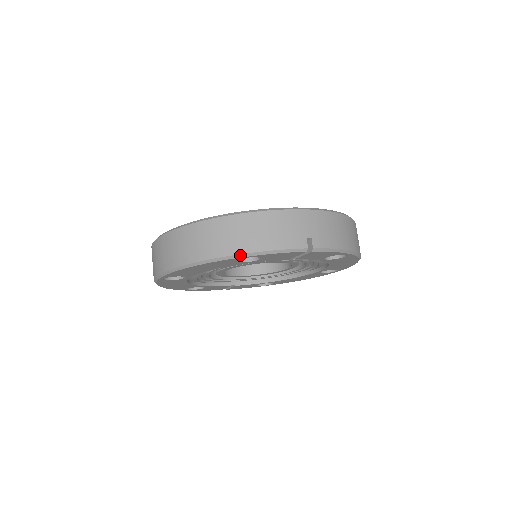
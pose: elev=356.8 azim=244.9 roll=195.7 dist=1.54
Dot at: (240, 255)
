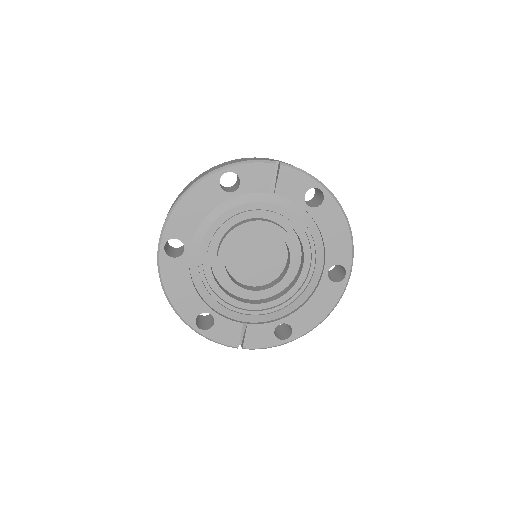
Dot at: (220, 168)
